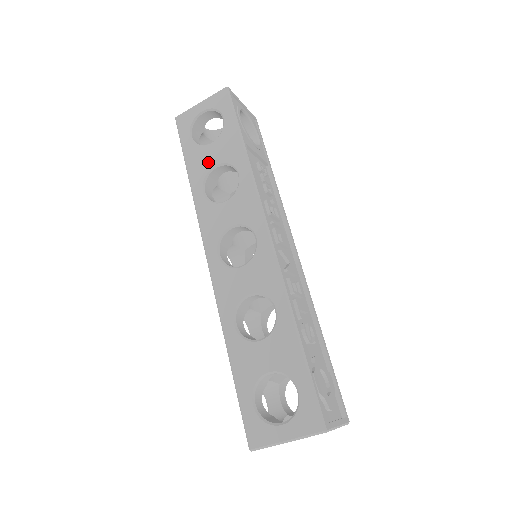
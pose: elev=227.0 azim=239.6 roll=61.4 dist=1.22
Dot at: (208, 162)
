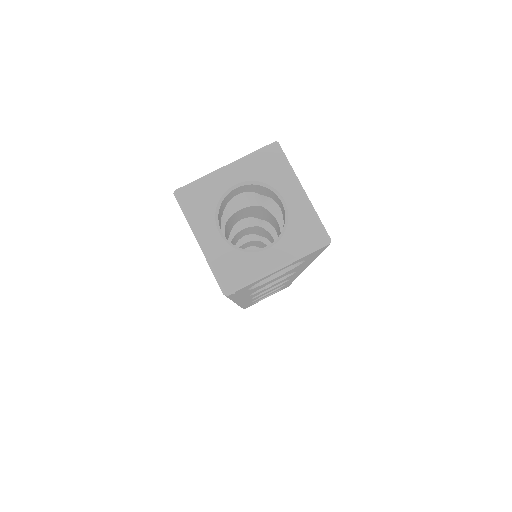
Dot at: occluded
